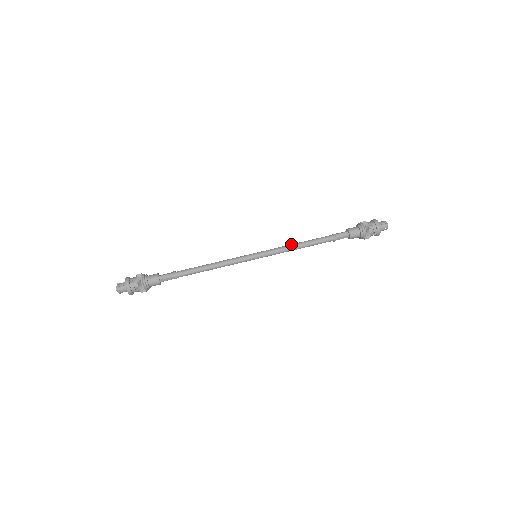
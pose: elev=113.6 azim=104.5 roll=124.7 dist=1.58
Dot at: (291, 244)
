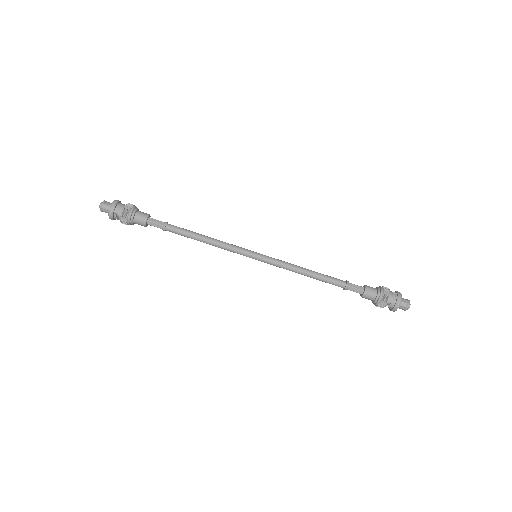
Dot at: (298, 267)
